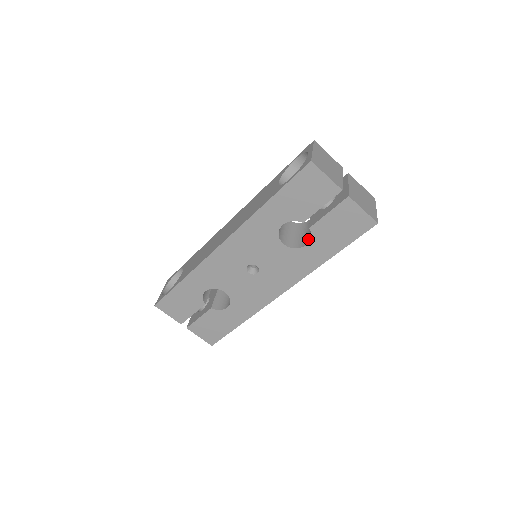
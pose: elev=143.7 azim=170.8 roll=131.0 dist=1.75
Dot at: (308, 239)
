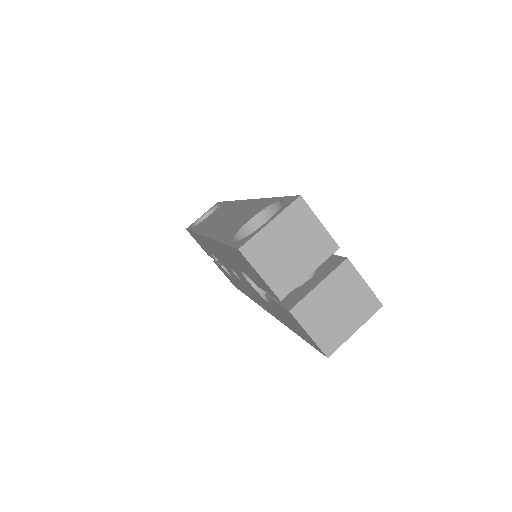
Dot at: occluded
